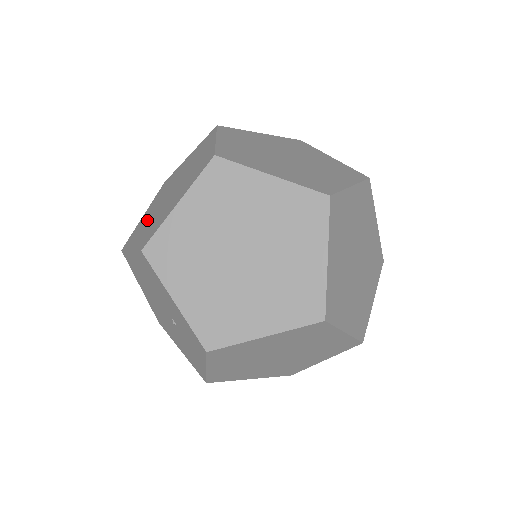
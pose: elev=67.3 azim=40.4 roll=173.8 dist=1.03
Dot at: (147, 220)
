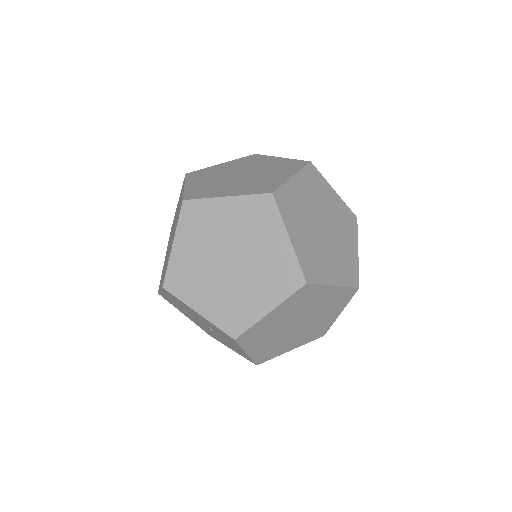
Dot at: occluded
